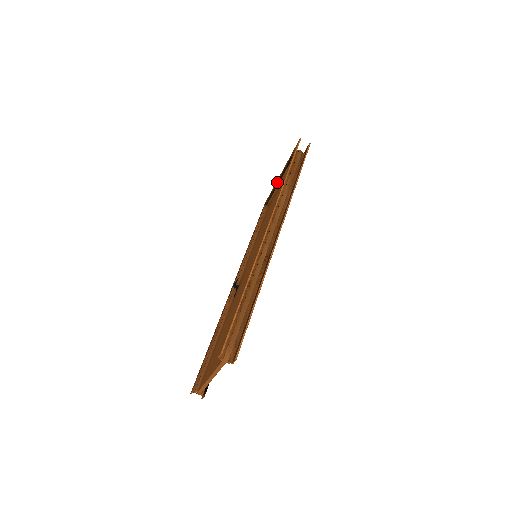
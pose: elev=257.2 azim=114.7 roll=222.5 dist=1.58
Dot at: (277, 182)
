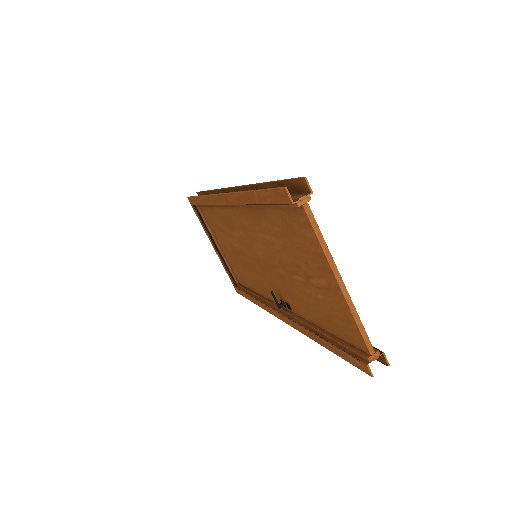
Dot at: (217, 252)
